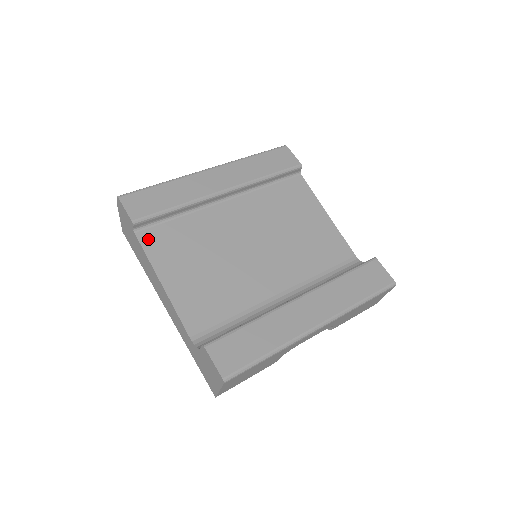
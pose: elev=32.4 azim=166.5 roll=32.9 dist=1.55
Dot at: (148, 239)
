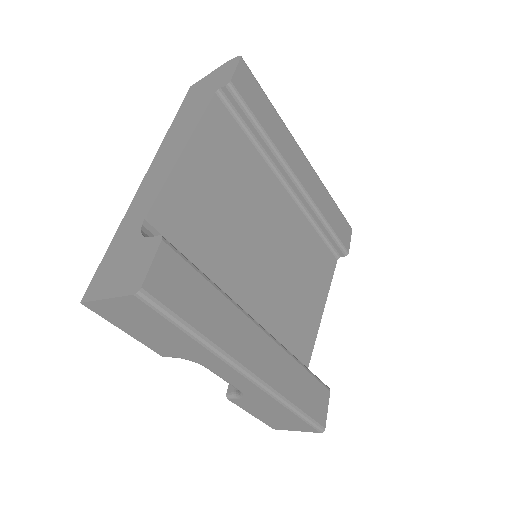
Dot at: (217, 112)
